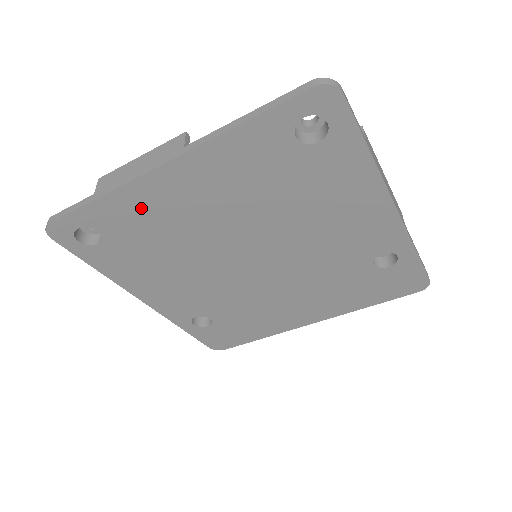
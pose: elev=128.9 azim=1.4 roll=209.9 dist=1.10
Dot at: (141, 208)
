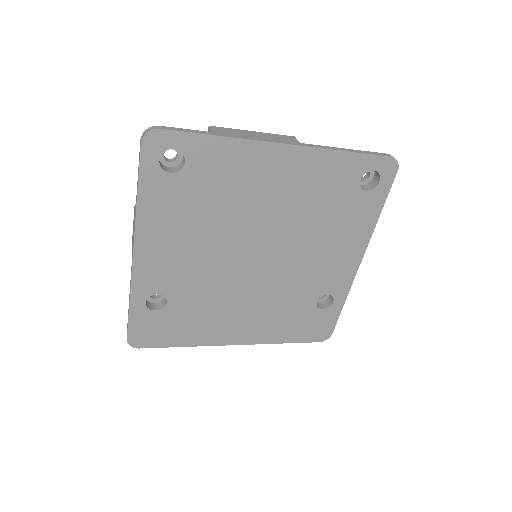
Dot at: (237, 165)
